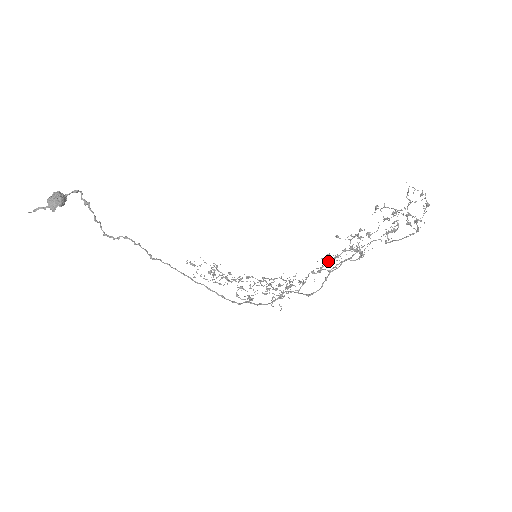
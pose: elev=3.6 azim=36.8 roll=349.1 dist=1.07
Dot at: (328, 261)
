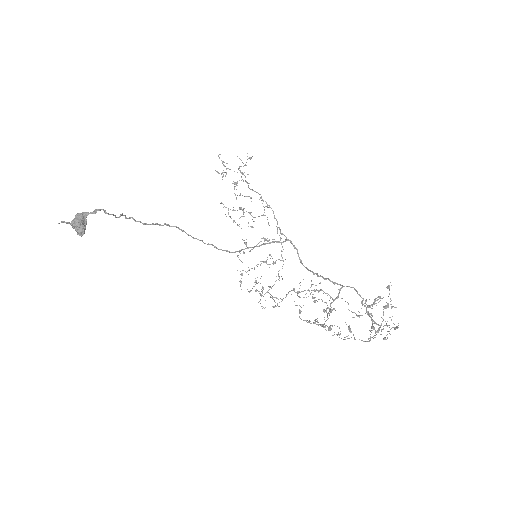
Dot at: occluded
